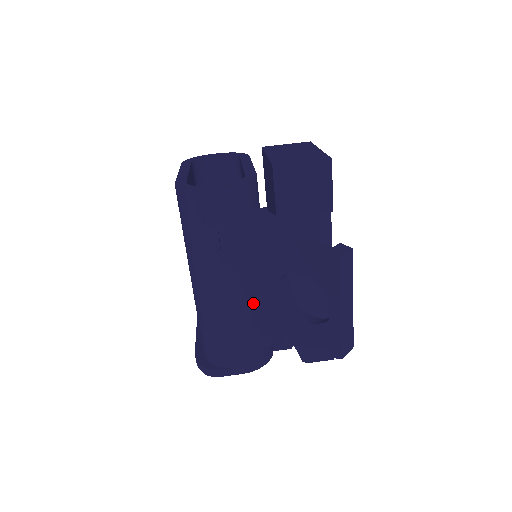
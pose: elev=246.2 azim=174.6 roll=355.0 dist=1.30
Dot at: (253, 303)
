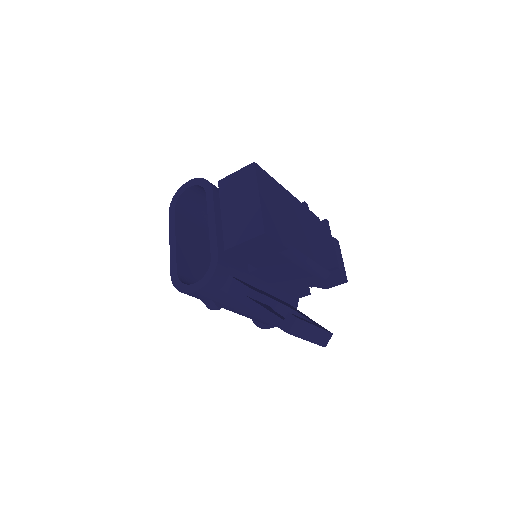
Dot at: occluded
